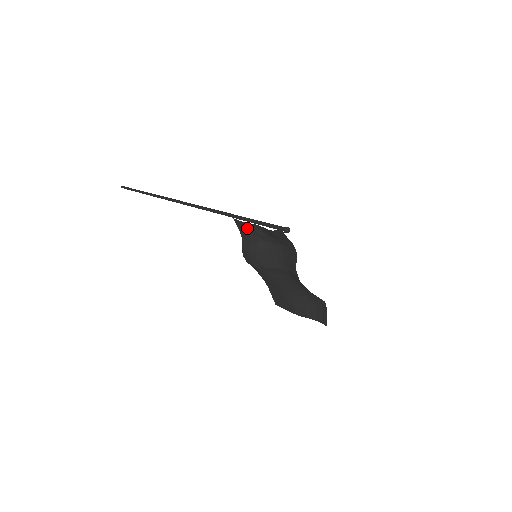
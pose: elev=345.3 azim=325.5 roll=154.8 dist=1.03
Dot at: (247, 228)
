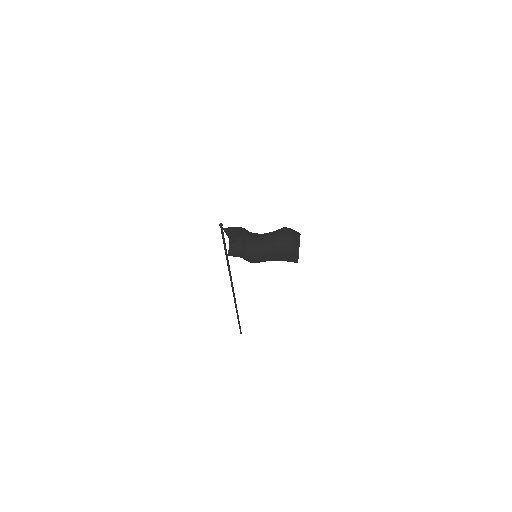
Dot at: (233, 251)
